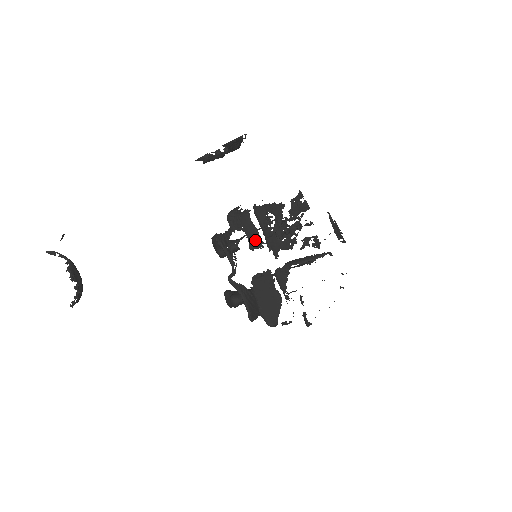
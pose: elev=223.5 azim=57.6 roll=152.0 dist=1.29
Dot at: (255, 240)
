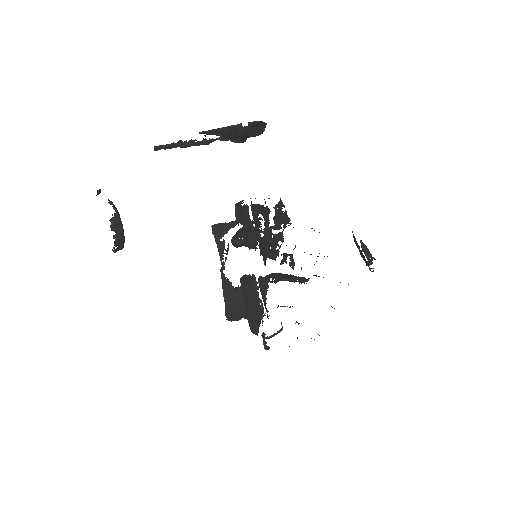
Dot at: occluded
